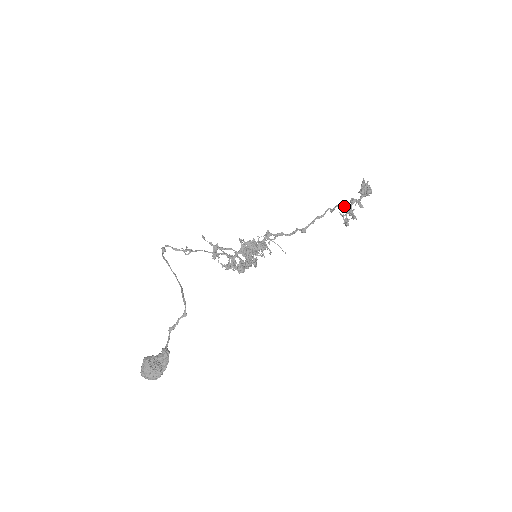
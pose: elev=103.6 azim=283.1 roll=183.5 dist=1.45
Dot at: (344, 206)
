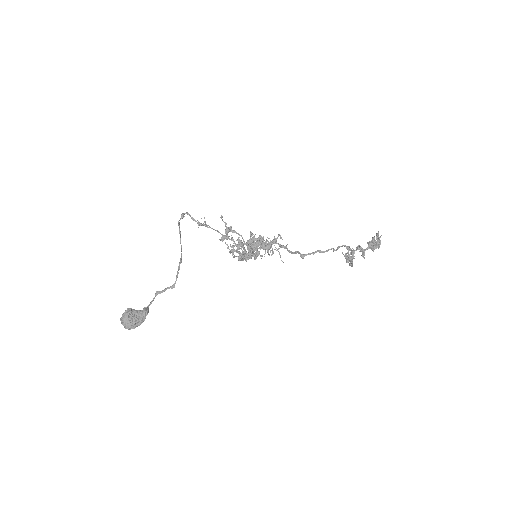
Dot at: (349, 248)
